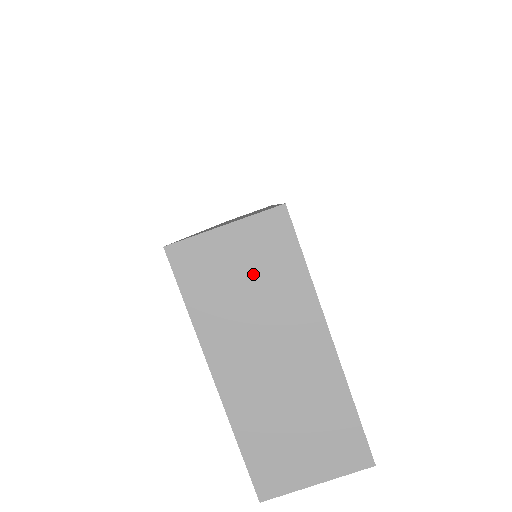
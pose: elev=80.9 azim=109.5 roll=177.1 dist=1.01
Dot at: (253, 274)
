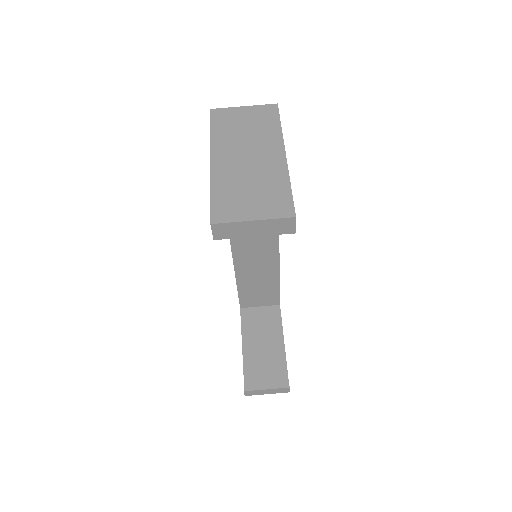
Dot at: (251, 124)
